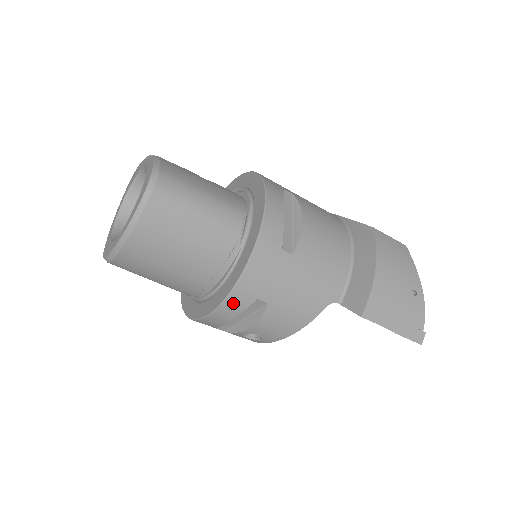
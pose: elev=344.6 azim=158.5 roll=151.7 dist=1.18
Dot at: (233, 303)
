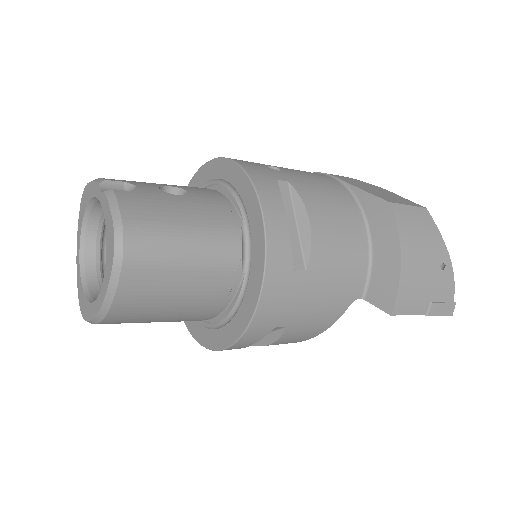
Dot at: (248, 338)
